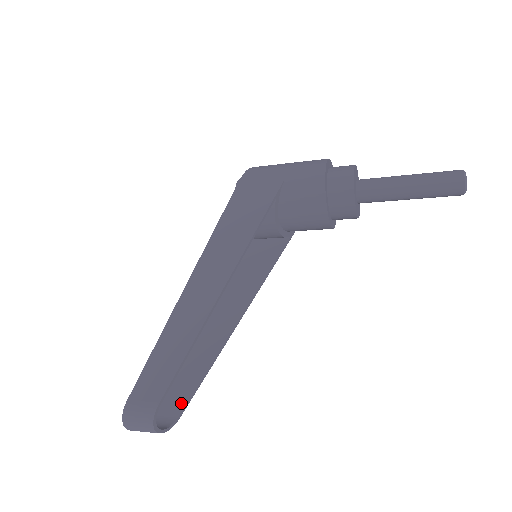
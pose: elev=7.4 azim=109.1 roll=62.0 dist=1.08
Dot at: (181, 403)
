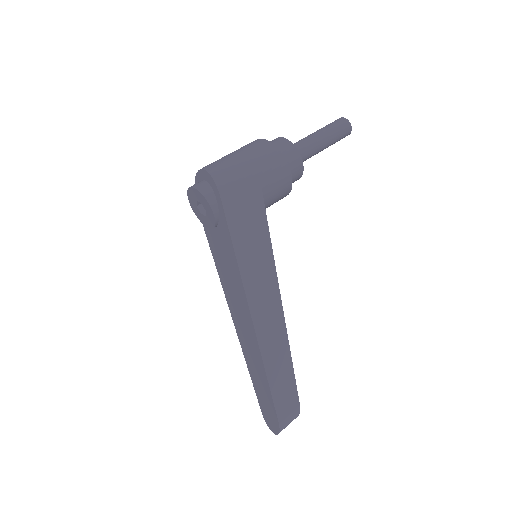
Dot at: occluded
